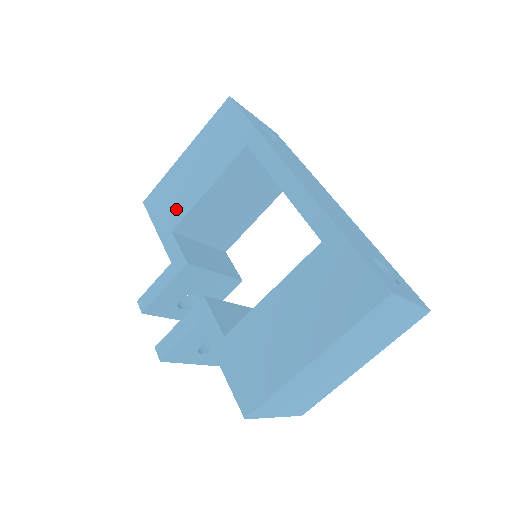
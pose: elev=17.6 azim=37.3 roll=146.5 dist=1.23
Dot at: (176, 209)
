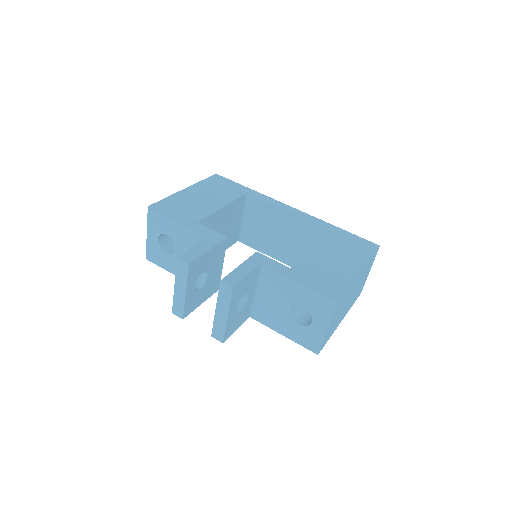
Dot at: (195, 212)
